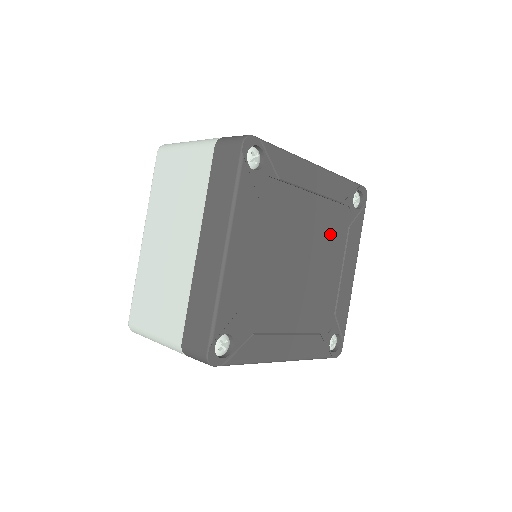
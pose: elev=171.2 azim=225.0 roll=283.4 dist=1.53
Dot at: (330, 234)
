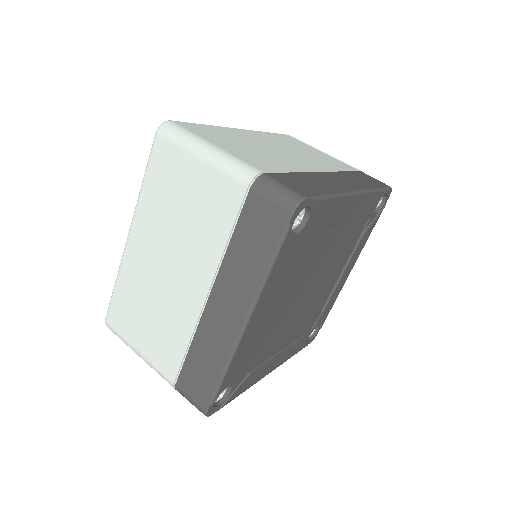
Dot at: (343, 249)
